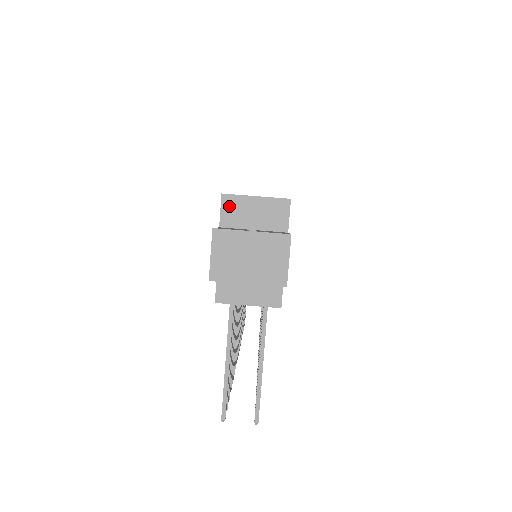
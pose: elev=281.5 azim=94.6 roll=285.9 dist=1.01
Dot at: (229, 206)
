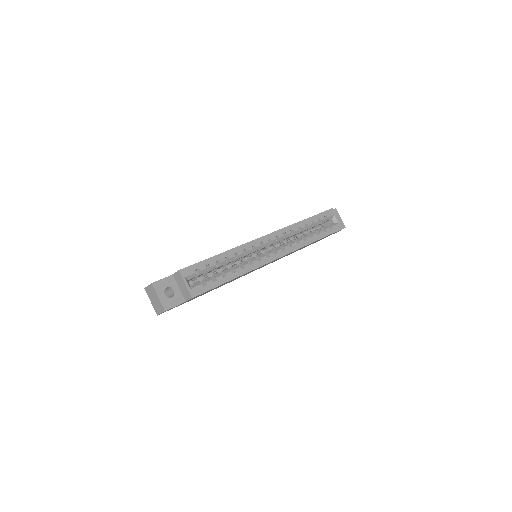
Dot at: (178, 275)
